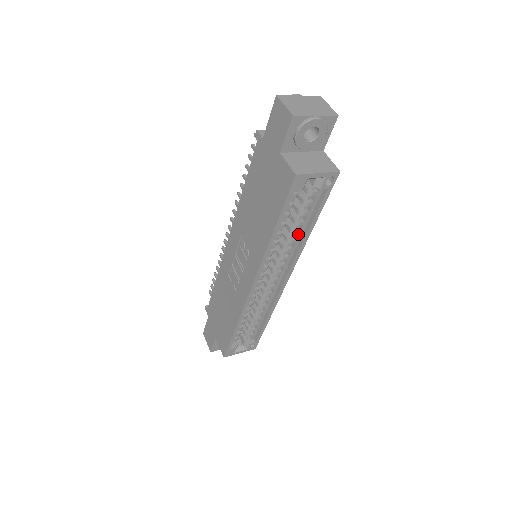
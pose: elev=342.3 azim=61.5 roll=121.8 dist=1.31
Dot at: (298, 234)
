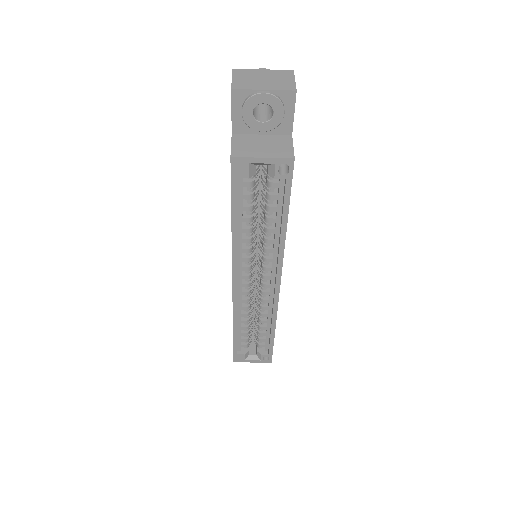
Dot at: (274, 233)
